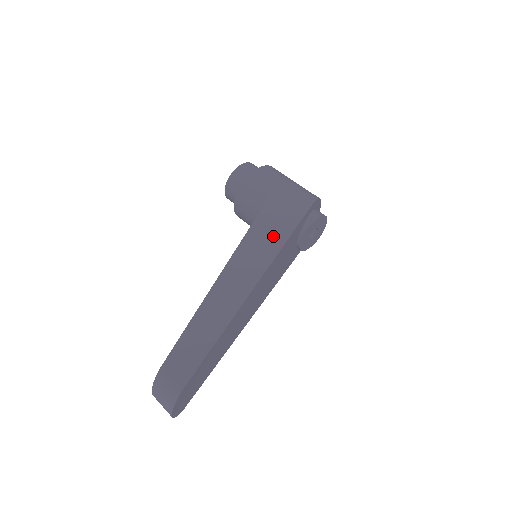
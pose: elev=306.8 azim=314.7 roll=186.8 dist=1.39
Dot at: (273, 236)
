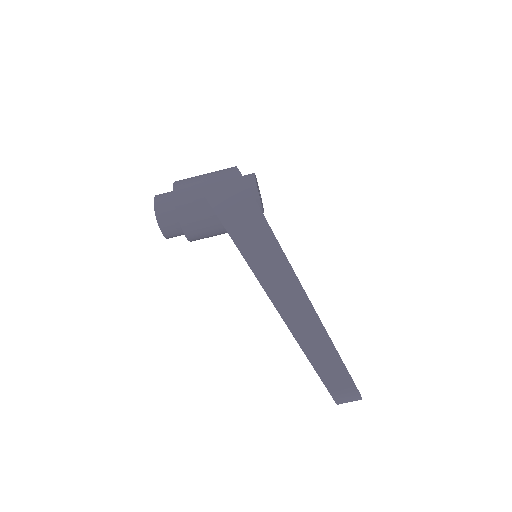
Dot at: (260, 237)
